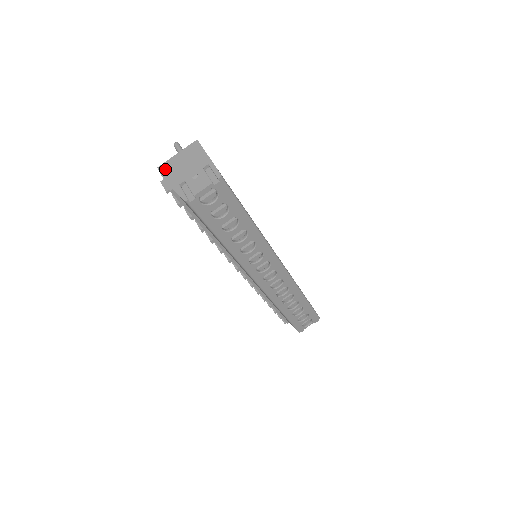
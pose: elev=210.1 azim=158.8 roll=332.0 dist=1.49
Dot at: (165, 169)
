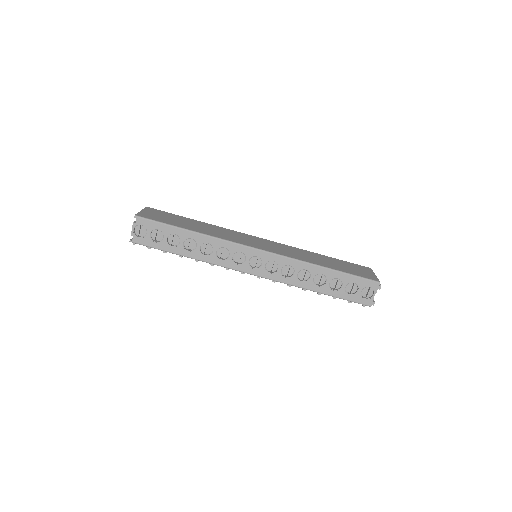
Dot at: occluded
